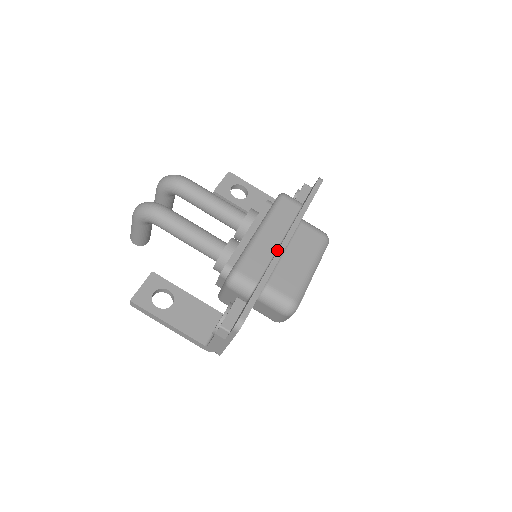
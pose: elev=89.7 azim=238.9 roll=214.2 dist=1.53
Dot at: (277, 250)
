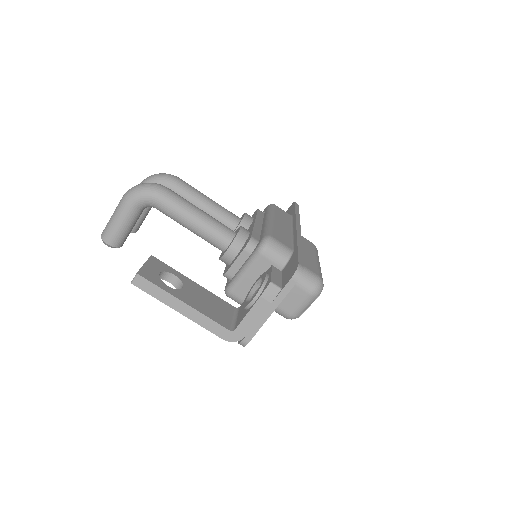
Dot at: (294, 233)
